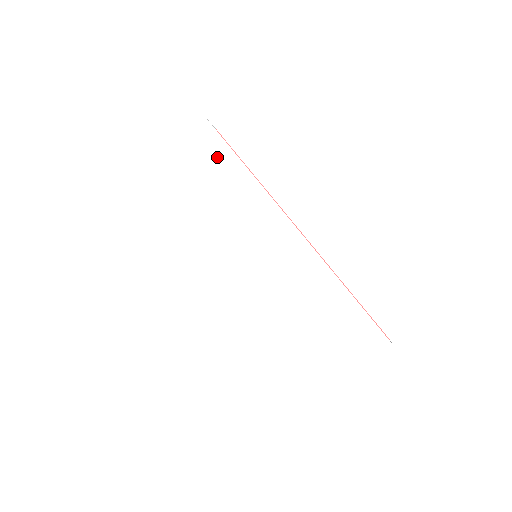
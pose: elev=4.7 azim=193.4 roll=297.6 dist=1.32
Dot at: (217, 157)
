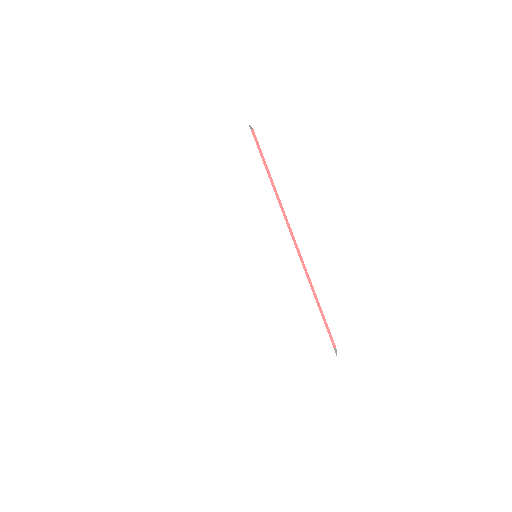
Dot at: (249, 166)
